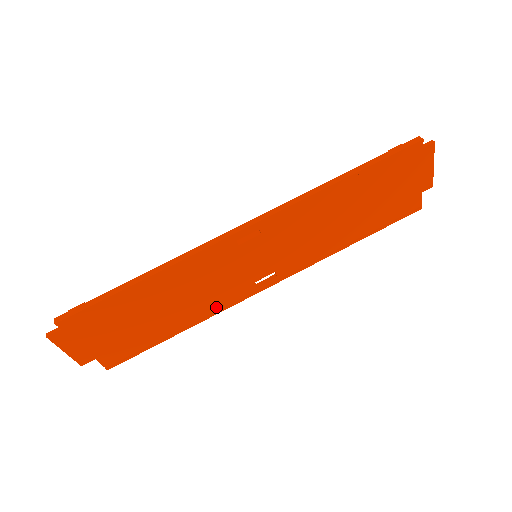
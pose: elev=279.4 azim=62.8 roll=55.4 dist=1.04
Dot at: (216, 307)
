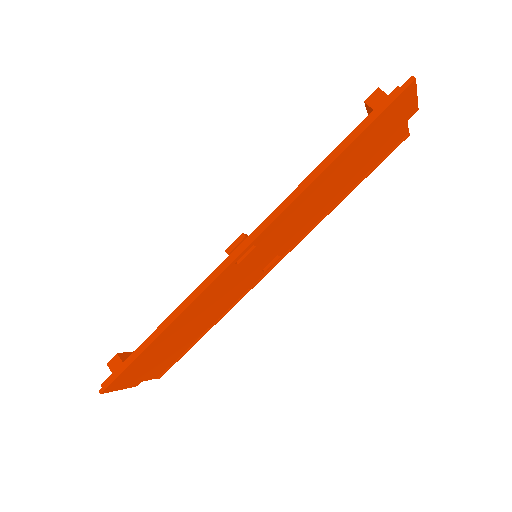
Dot at: (233, 302)
